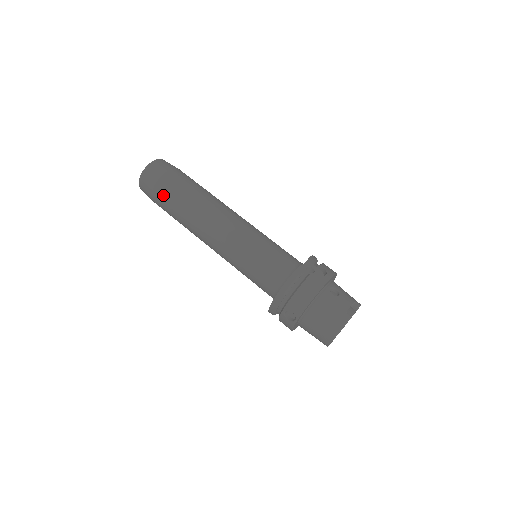
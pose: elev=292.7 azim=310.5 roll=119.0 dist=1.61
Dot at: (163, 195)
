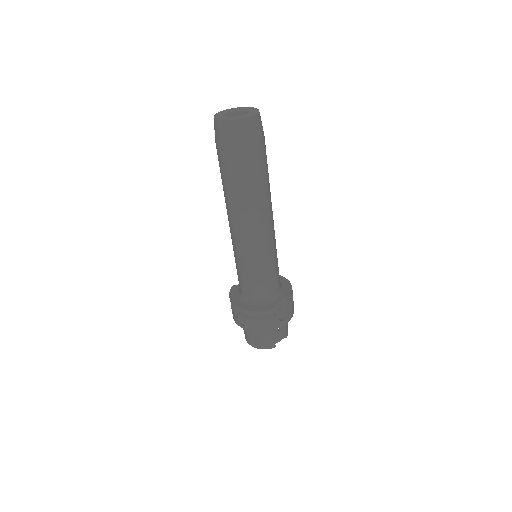
Dot at: (229, 162)
